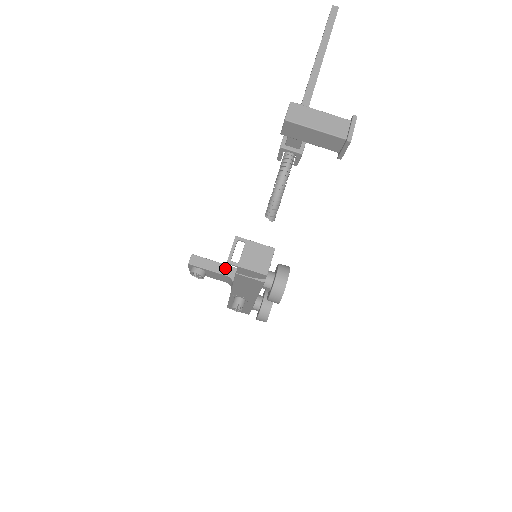
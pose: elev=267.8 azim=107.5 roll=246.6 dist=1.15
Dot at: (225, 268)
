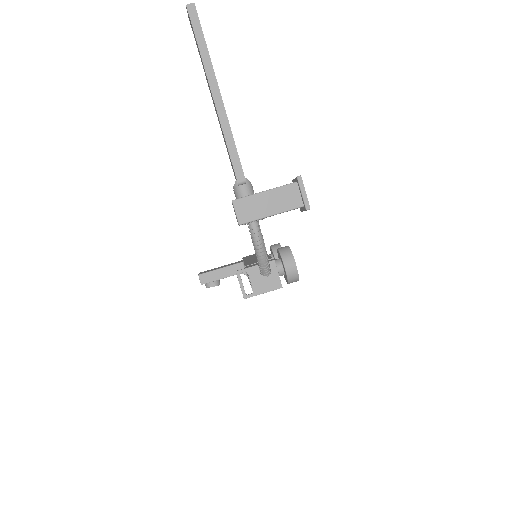
Dot at: (233, 269)
